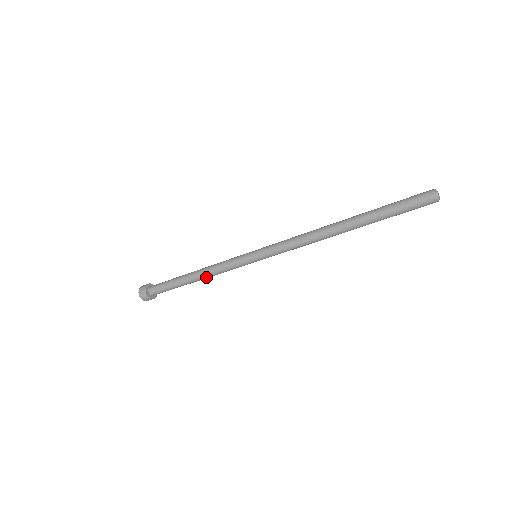
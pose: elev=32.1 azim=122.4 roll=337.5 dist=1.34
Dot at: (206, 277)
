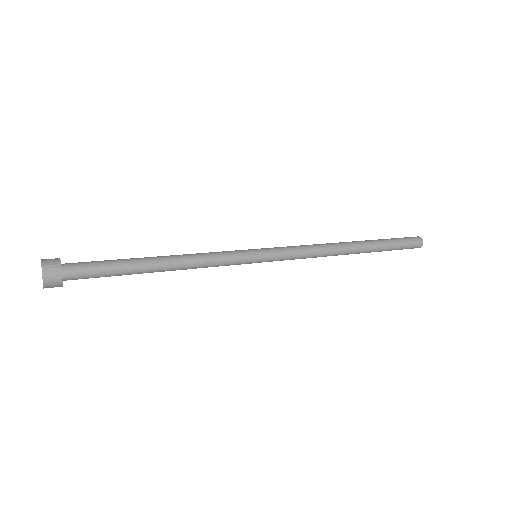
Dot at: (181, 268)
